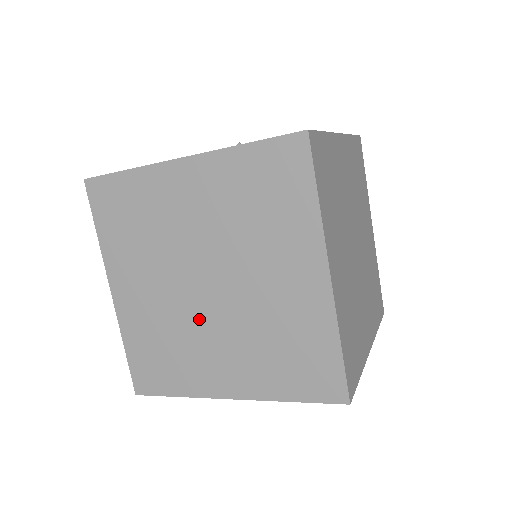
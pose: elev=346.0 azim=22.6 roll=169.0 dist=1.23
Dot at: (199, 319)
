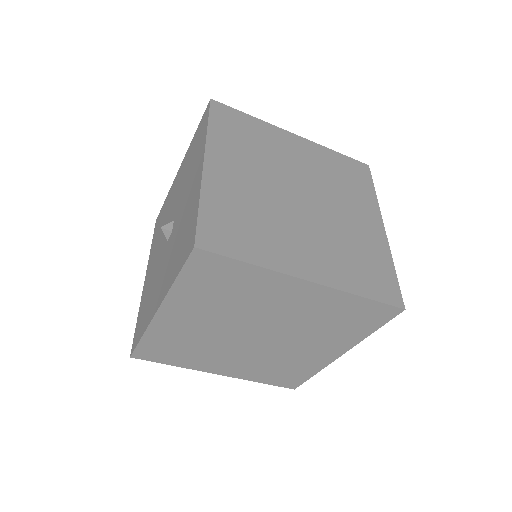
Dot at: (275, 348)
